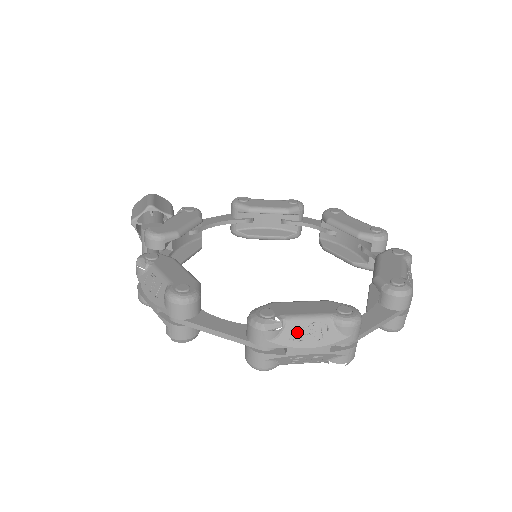
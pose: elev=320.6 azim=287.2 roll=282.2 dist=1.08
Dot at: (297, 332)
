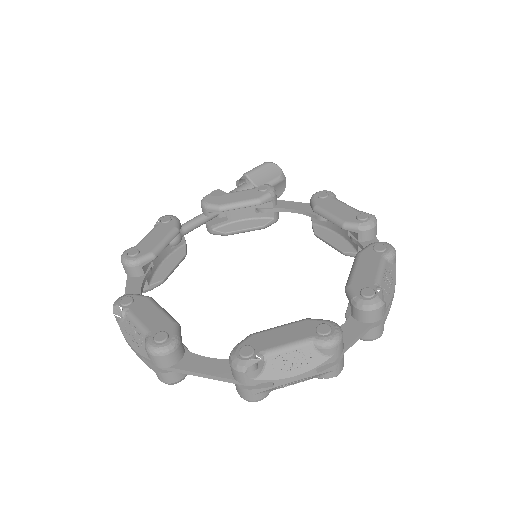
Dot at: (129, 328)
